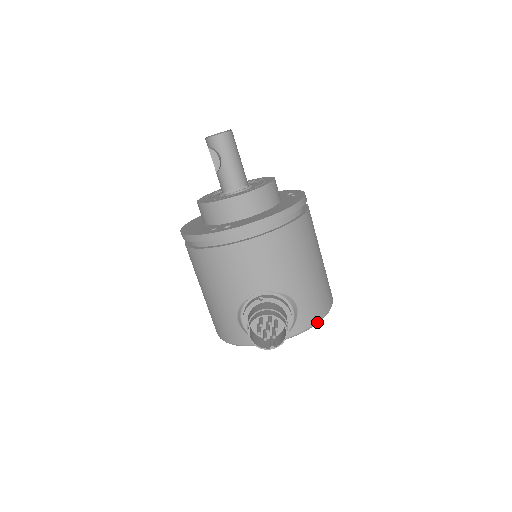
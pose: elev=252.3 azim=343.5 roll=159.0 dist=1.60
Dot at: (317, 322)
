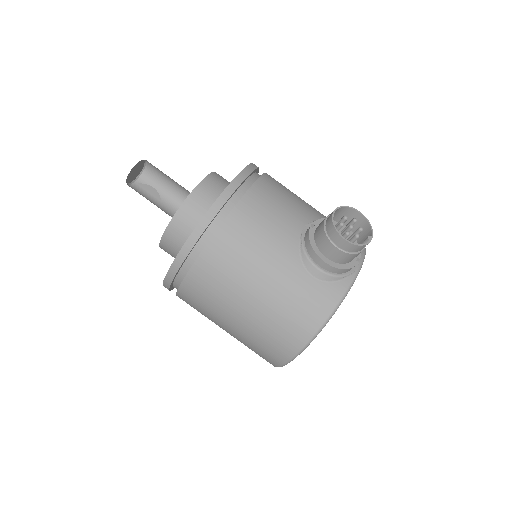
Dot at: occluded
